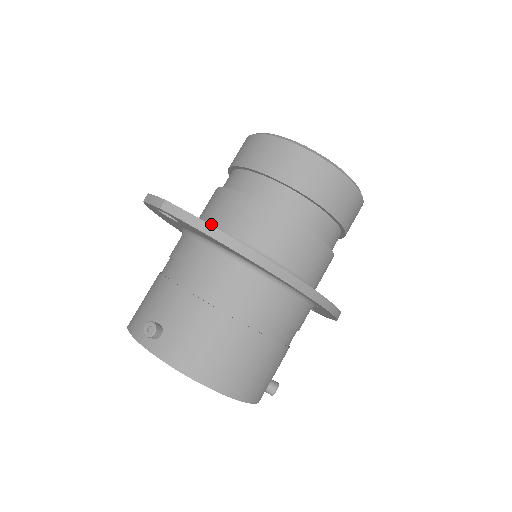
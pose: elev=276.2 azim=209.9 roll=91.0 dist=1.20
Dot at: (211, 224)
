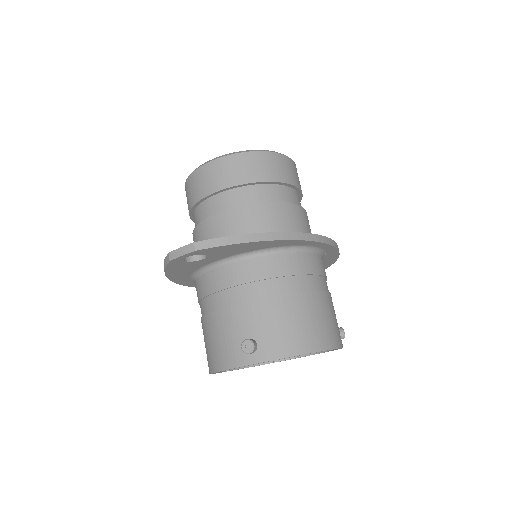
Dot at: occluded
